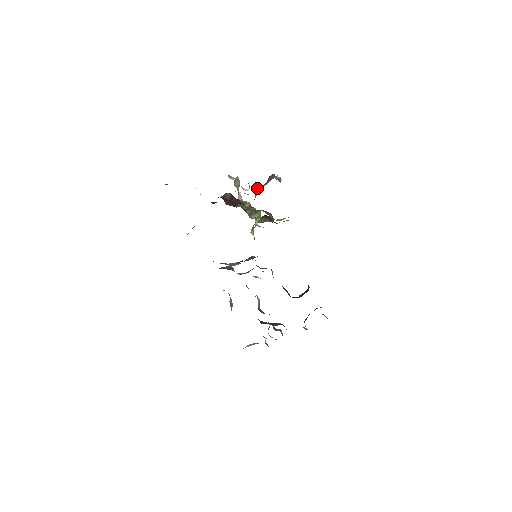
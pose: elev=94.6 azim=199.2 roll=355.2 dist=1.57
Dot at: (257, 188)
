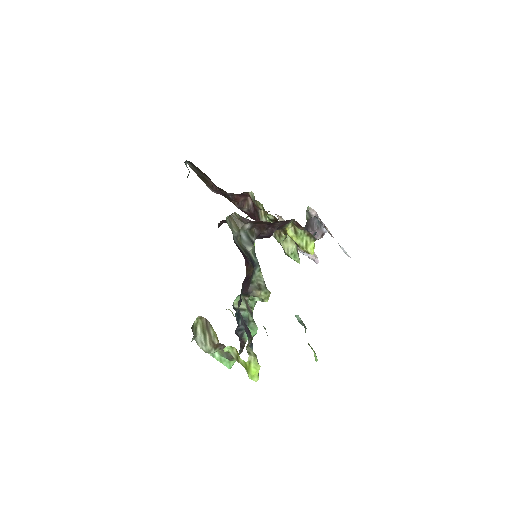
Dot at: occluded
